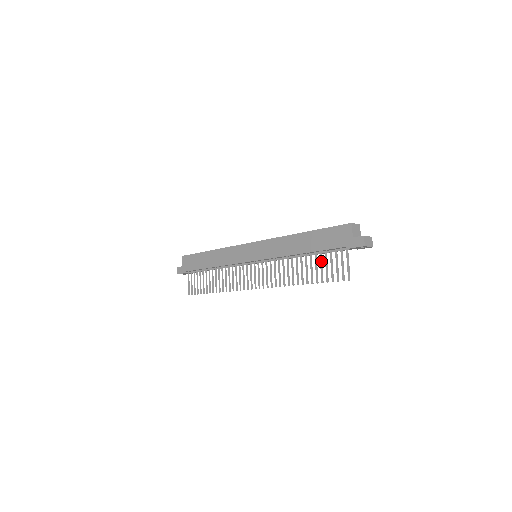
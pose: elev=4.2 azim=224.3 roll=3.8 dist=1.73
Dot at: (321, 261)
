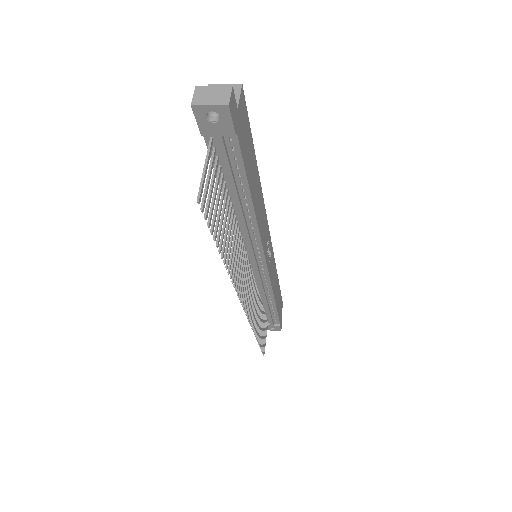
Dot at: (220, 199)
